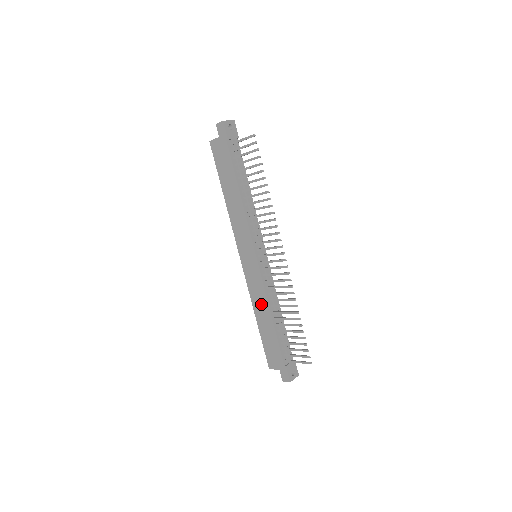
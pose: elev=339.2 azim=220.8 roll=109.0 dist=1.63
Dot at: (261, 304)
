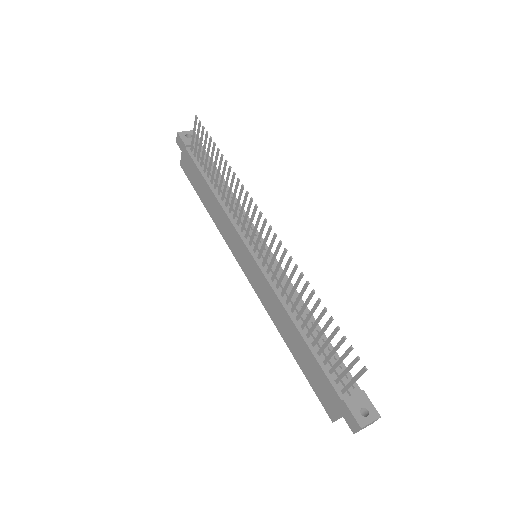
Dot at: (280, 316)
